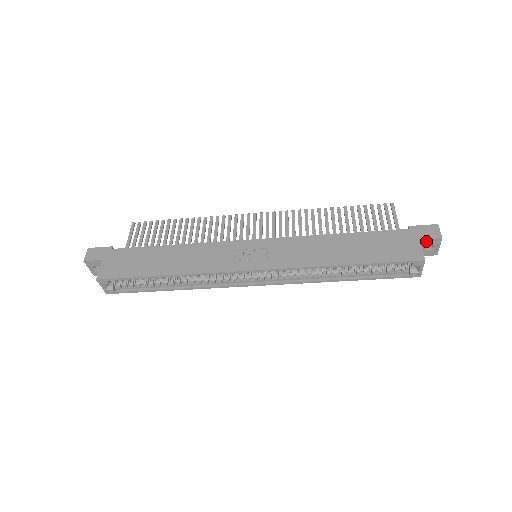
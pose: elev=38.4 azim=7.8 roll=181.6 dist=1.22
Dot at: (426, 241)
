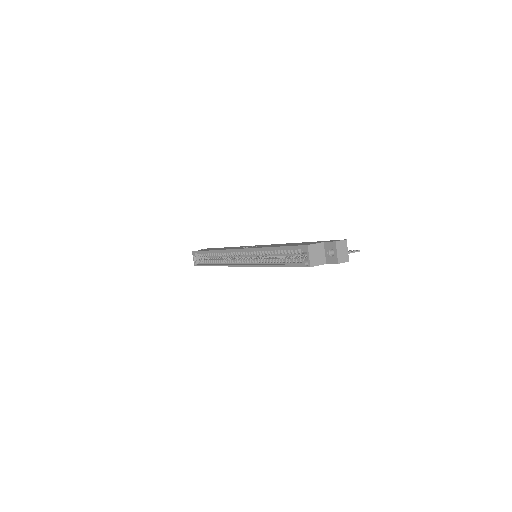
Dot at: (328, 245)
